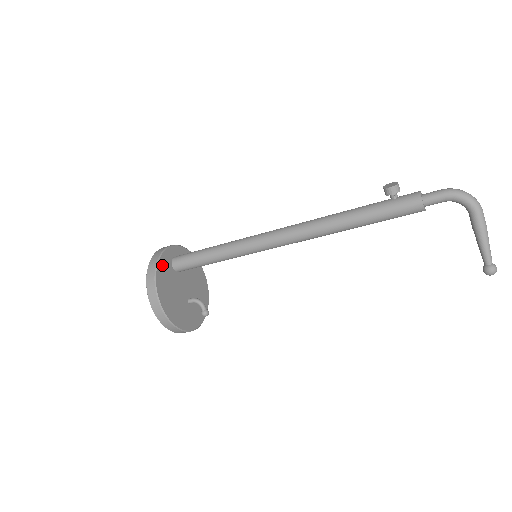
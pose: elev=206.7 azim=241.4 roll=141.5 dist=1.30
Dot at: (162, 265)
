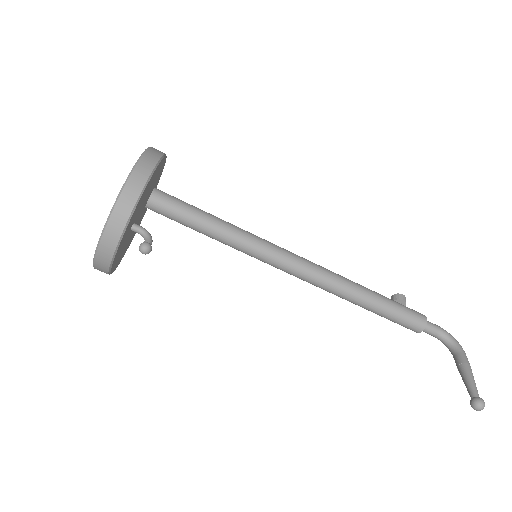
Dot at: (162, 169)
